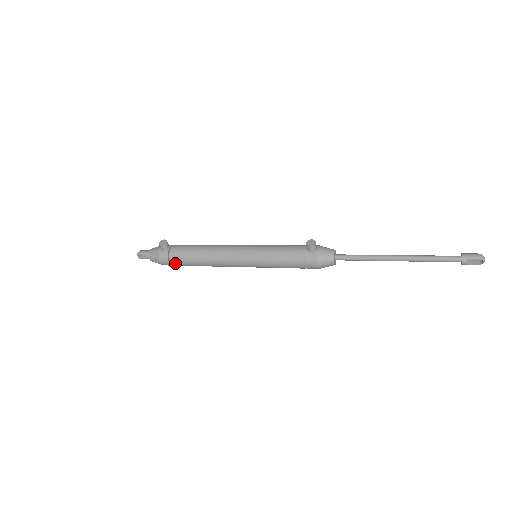
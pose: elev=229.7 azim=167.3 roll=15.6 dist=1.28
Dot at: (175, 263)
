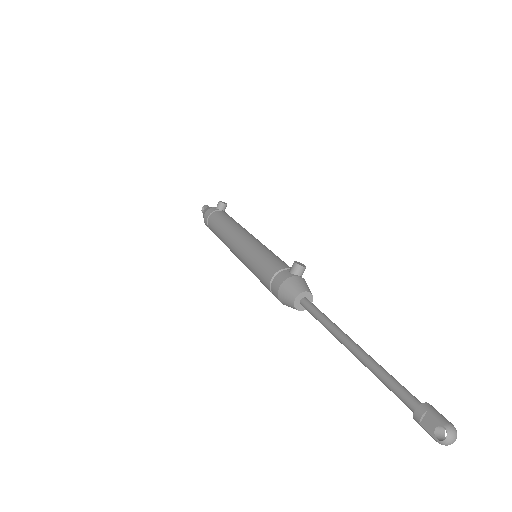
Dot at: (210, 221)
